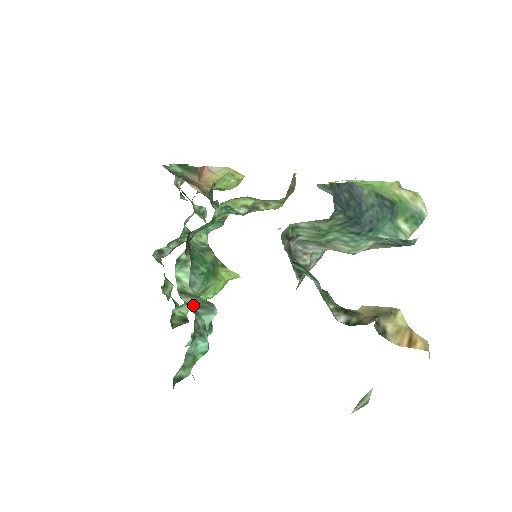
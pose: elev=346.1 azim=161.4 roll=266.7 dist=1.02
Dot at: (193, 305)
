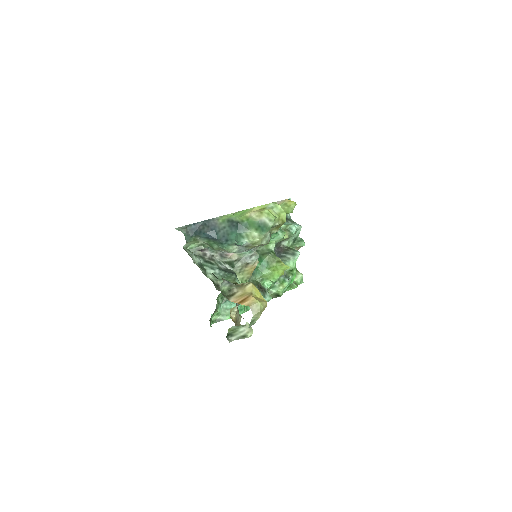
Dot at: occluded
